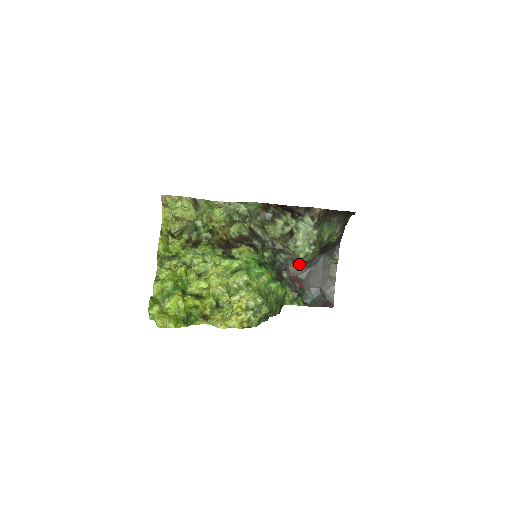
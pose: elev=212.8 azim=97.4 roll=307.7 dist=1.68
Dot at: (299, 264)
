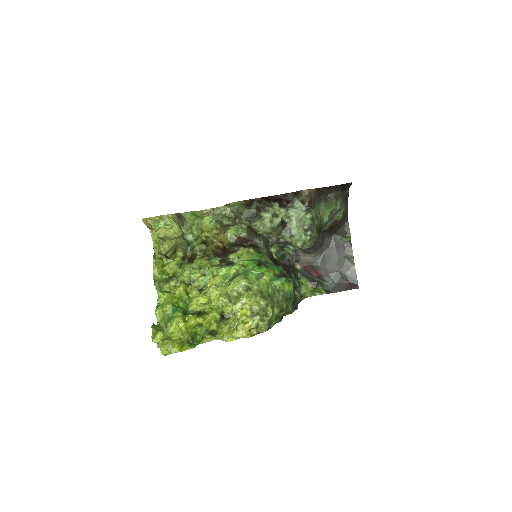
Dot at: (309, 252)
